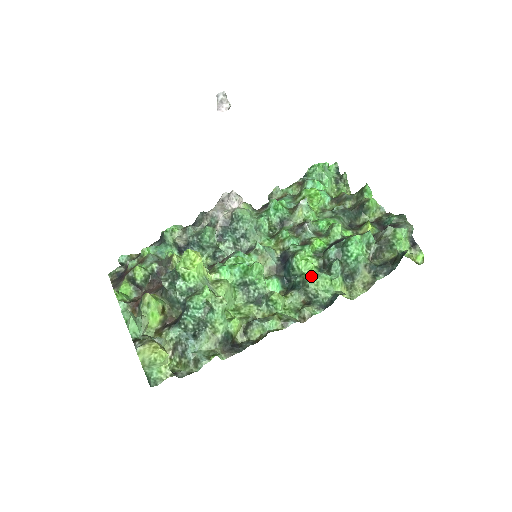
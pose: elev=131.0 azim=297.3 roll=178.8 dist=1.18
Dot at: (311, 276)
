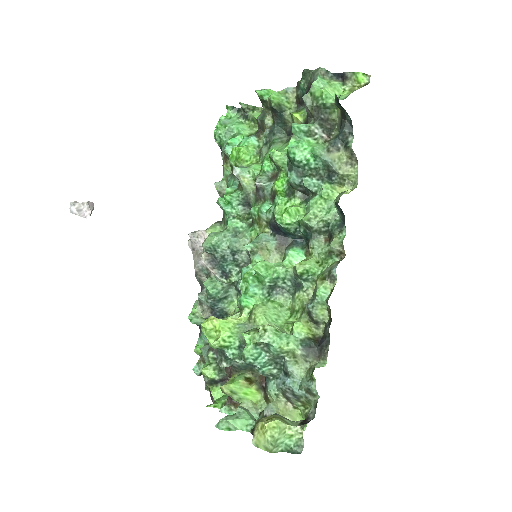
Dot at: (304, 216)
